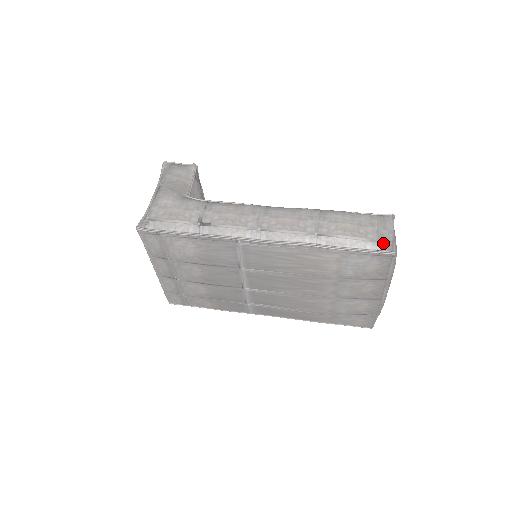
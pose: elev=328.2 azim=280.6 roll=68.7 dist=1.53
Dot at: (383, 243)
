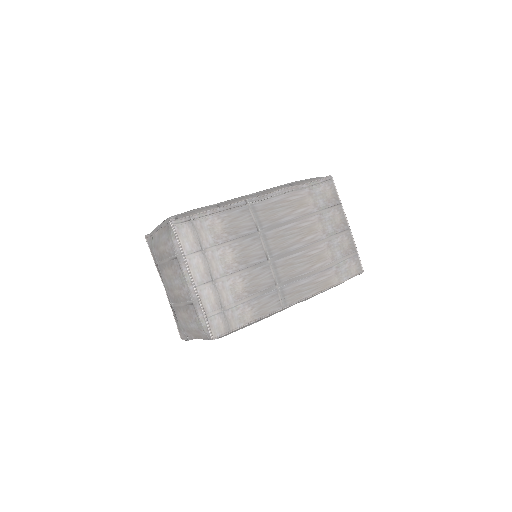
Dot at: (322, 177)
